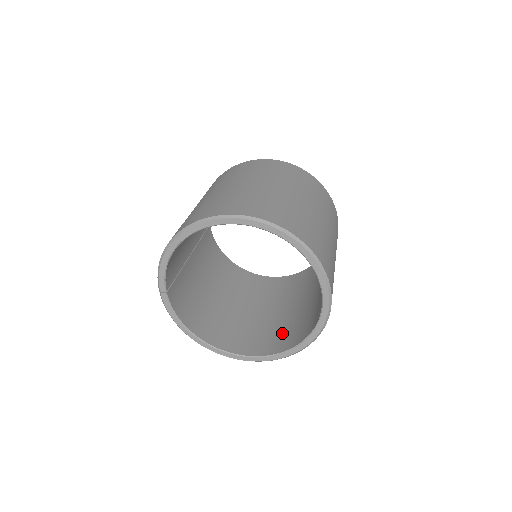
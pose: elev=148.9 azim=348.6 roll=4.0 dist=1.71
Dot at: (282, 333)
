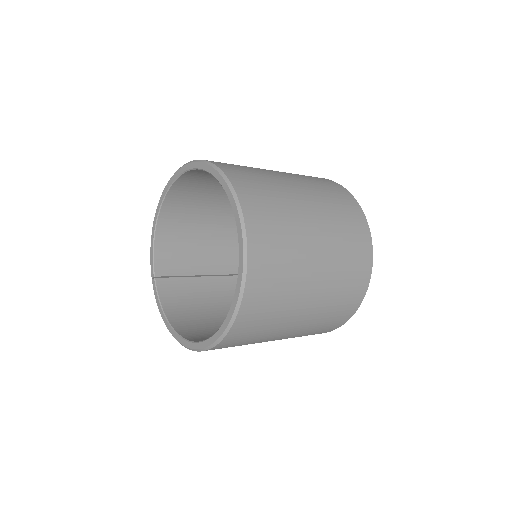
Dot at: occluded
